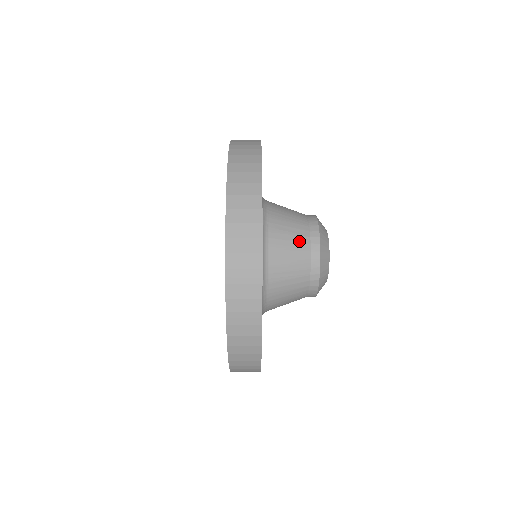
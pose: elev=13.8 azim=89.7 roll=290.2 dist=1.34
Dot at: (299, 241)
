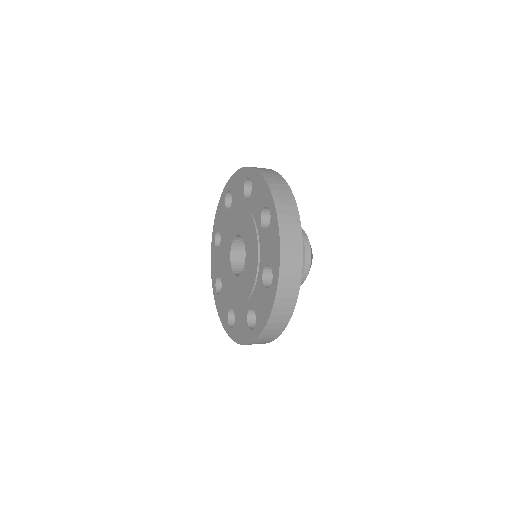
Dot at: occluded
